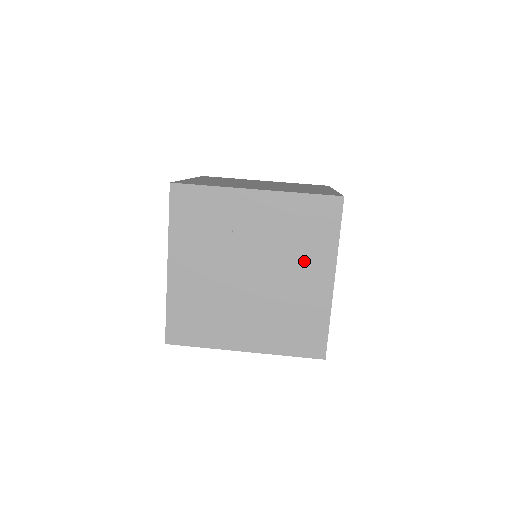
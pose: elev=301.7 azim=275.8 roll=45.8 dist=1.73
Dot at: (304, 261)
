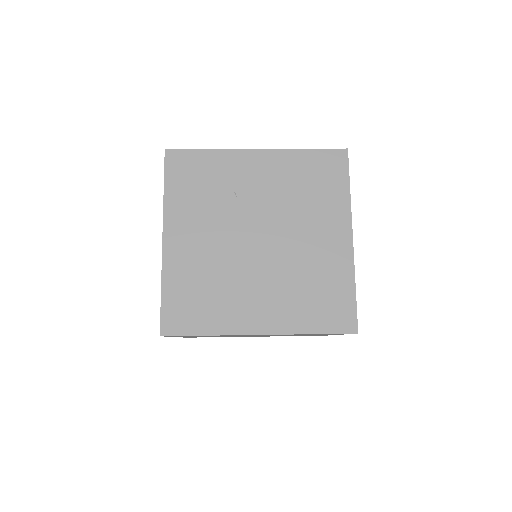
Dot at: (316, 218)
